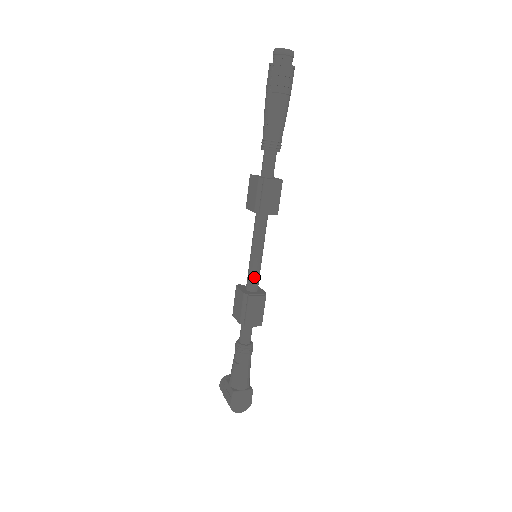
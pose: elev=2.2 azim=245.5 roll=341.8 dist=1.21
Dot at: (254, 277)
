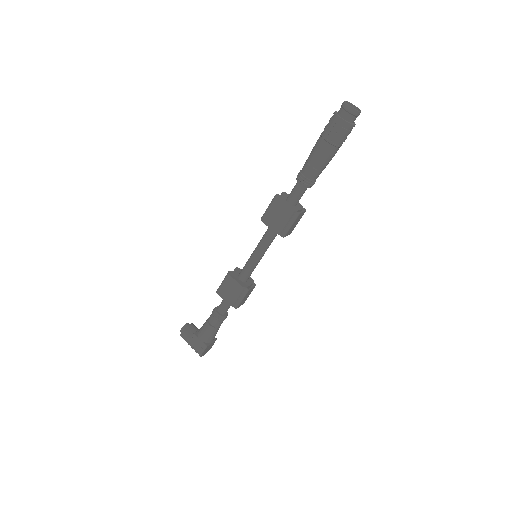
Dot at: (251, 273)
